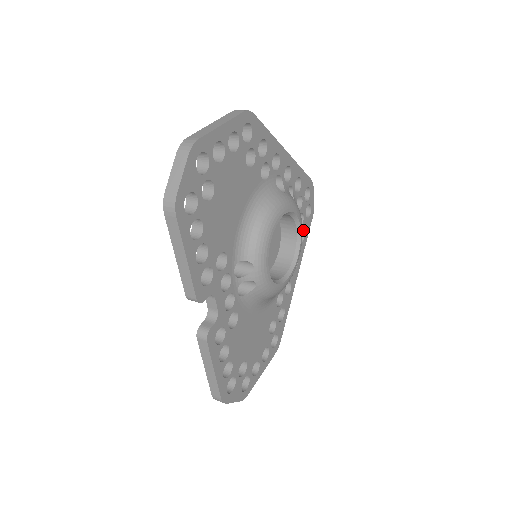
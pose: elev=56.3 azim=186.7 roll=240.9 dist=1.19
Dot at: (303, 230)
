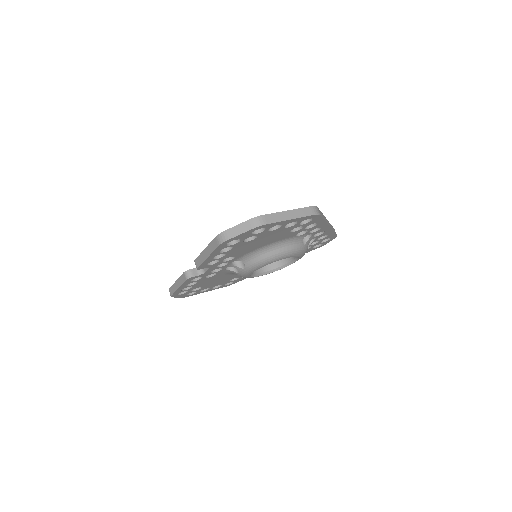
Dot at: occluded
